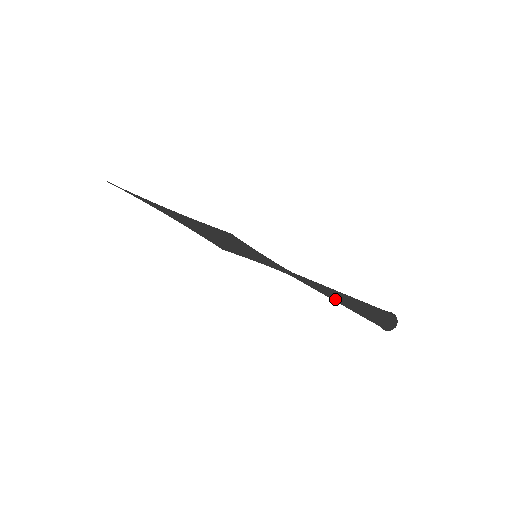
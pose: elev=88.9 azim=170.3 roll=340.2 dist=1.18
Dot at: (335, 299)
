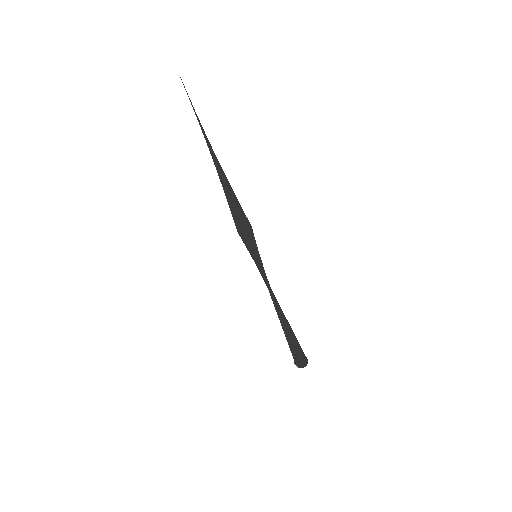
Dot at: (282, 325)
